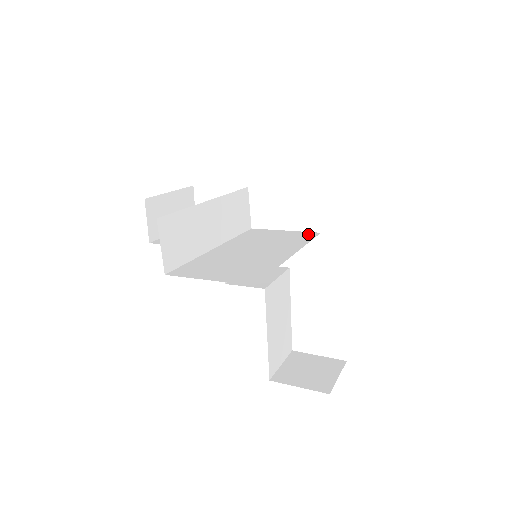
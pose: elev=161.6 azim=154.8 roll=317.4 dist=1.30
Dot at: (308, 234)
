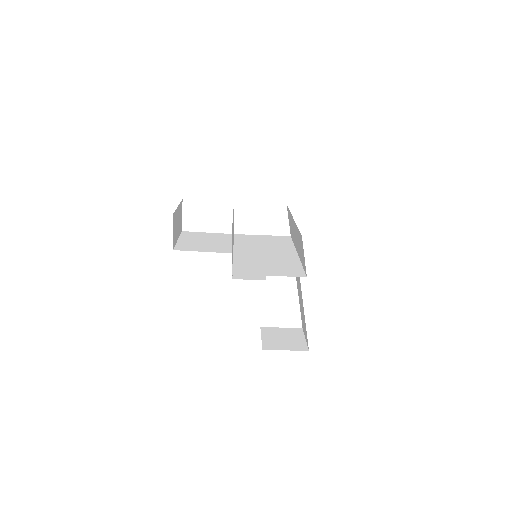
Dot at: (284, 238)
